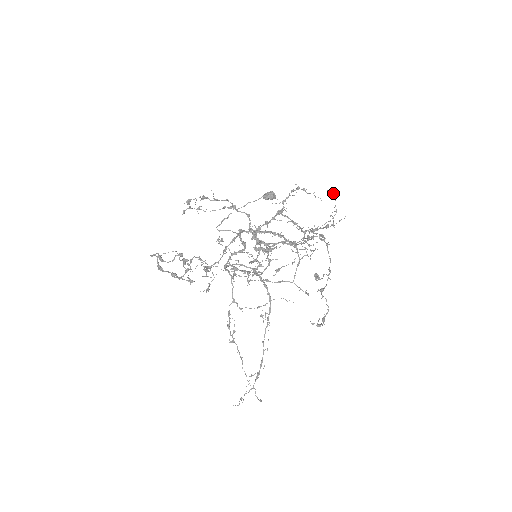
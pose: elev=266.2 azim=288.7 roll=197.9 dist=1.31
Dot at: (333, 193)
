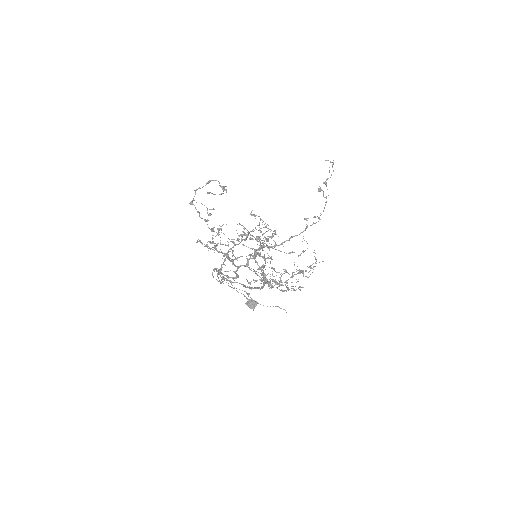
Dot at: (309, 276)
